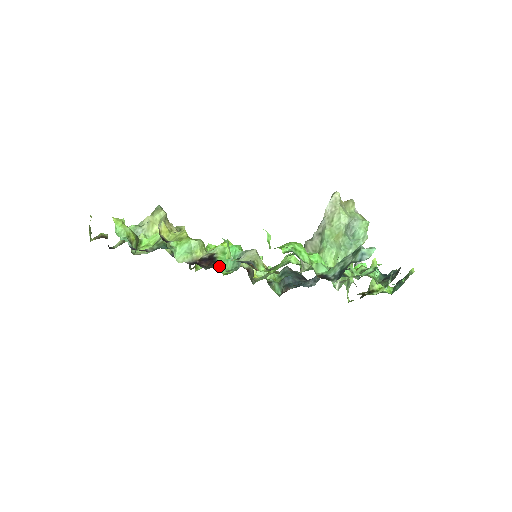
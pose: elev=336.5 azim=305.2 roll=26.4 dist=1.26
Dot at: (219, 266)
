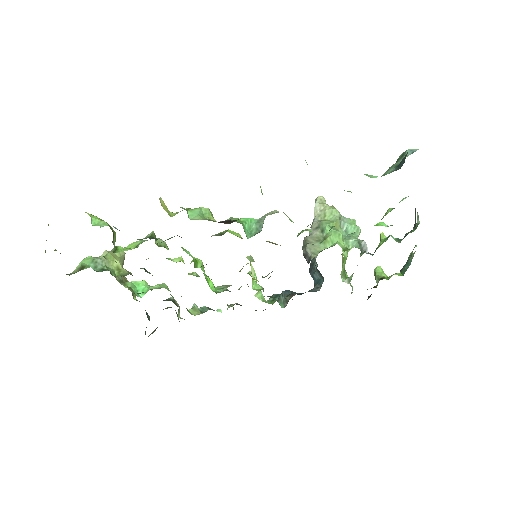
Dot at: occluded
